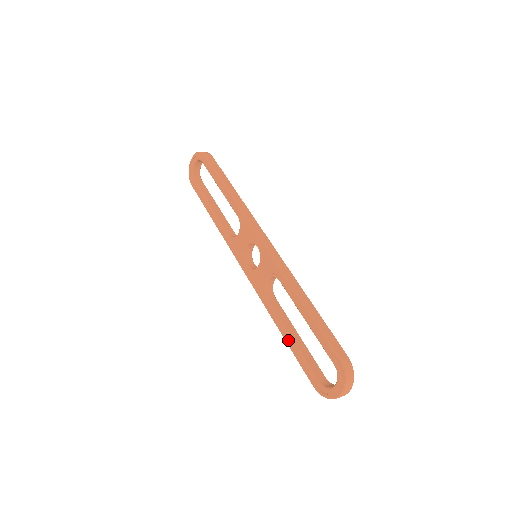
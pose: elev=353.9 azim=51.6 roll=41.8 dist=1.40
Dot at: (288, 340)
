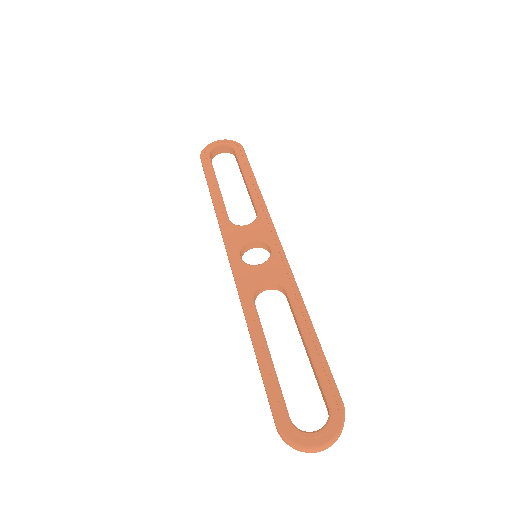
Dot at: (262, 354)
